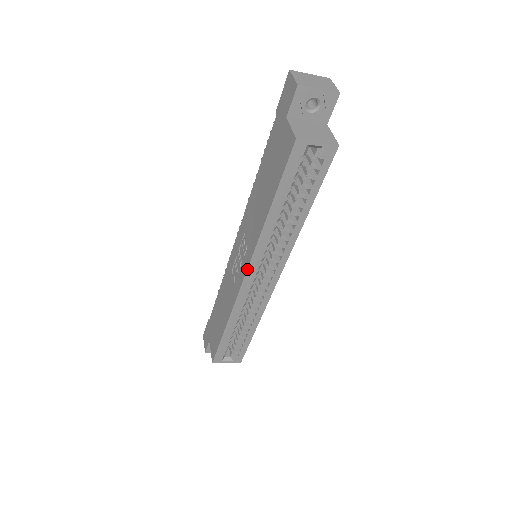
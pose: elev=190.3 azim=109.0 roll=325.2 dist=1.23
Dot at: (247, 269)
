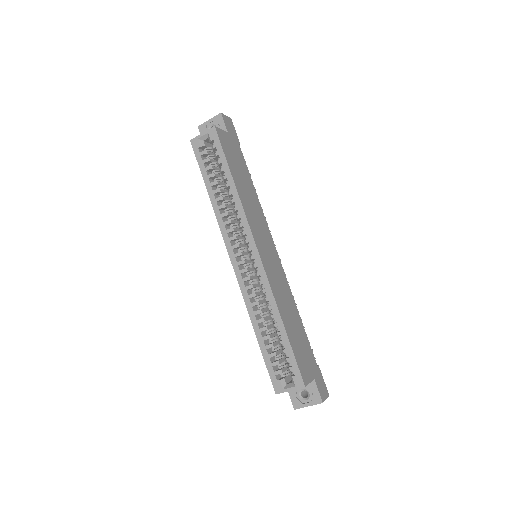
Dot at: (228, 253)
